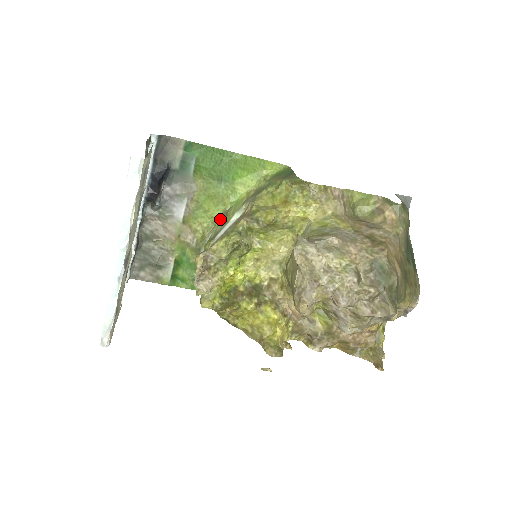
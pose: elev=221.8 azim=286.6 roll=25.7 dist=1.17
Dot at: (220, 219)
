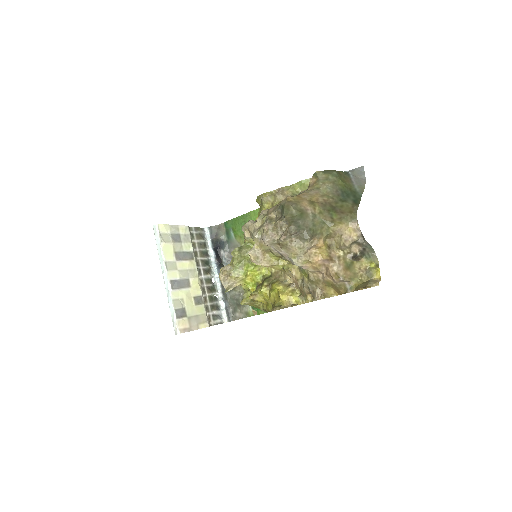
Dot at: occluded
